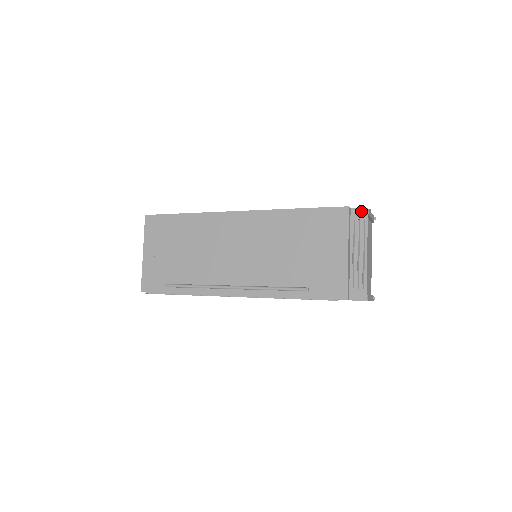
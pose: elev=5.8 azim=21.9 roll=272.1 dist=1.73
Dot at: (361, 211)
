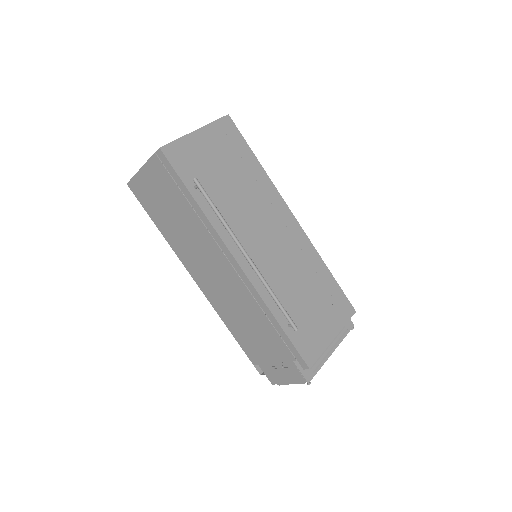
Dot at: (350, 322)
